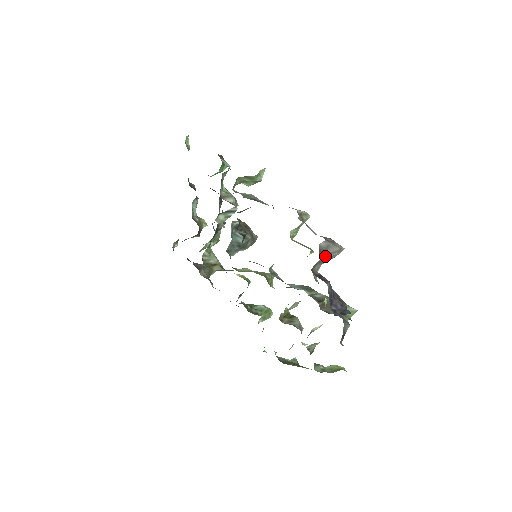
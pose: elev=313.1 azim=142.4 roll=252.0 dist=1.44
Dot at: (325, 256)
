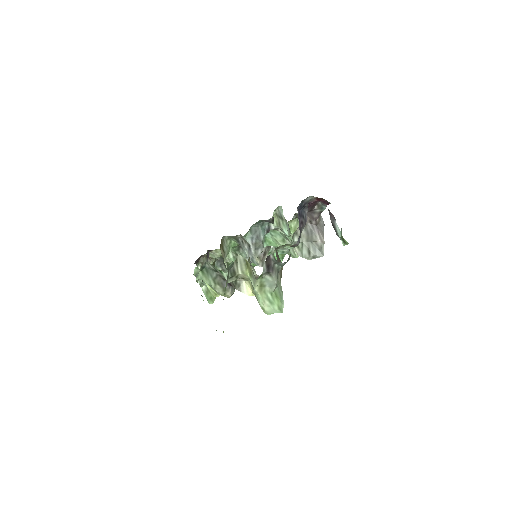
Dot at: (320, 212)
